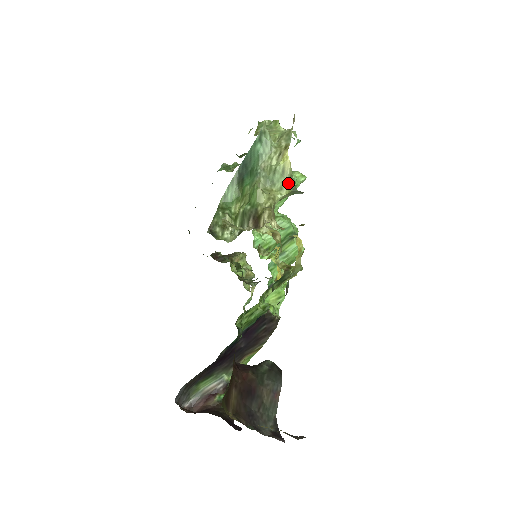
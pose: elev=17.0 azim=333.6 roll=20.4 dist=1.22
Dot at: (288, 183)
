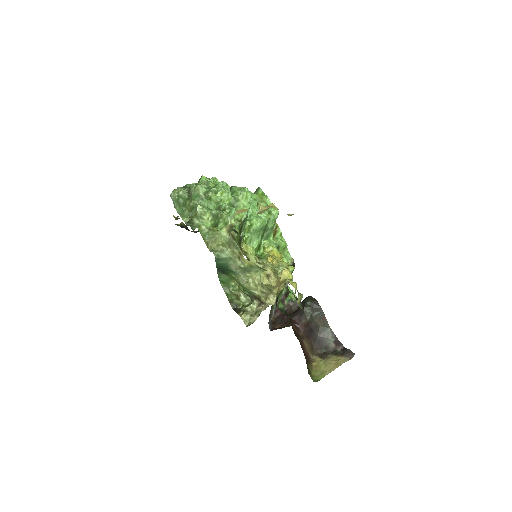
Dot at: (259, 268)
